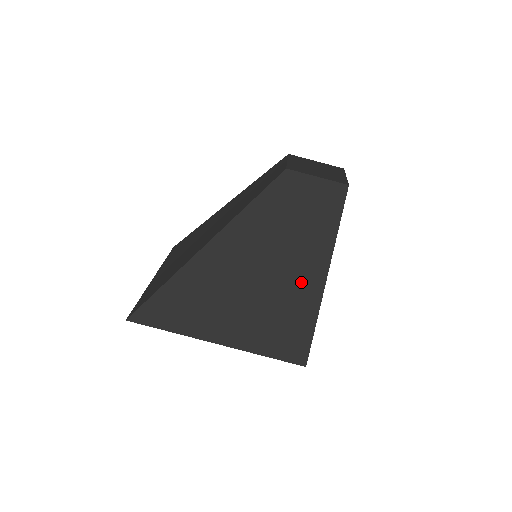
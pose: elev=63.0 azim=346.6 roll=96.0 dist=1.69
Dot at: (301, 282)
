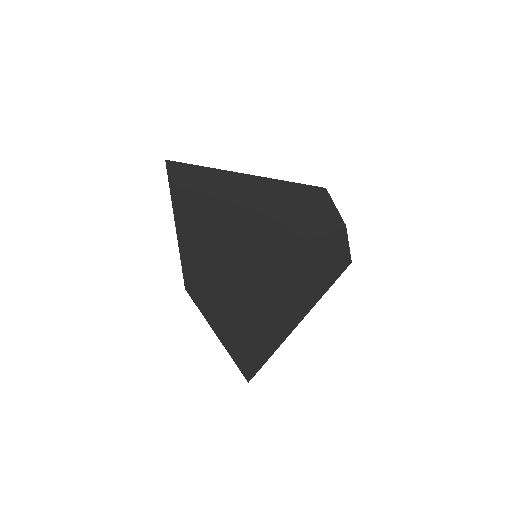
Dot at: (291, 318)
